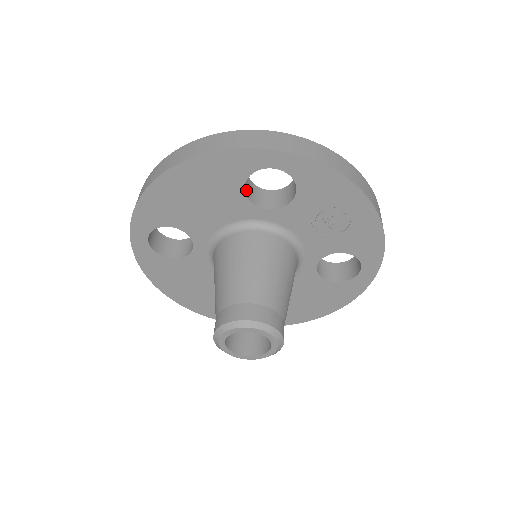
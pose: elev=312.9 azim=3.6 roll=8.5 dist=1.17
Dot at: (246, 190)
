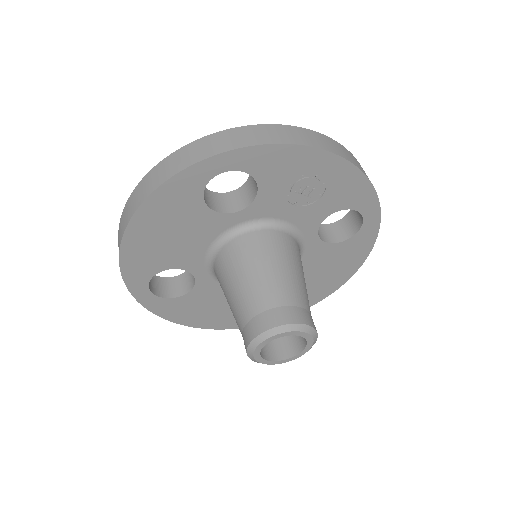
Dot at: (210, 204)
